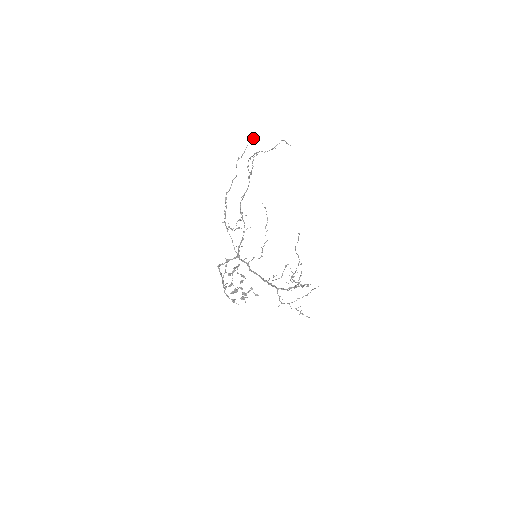
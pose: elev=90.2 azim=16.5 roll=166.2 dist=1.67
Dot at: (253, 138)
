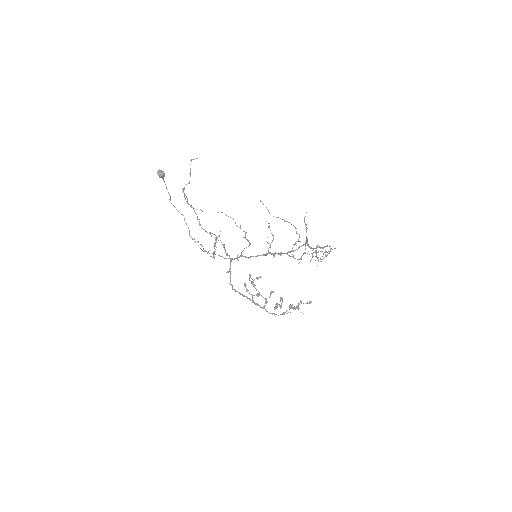
Dot at: (160, 173)
